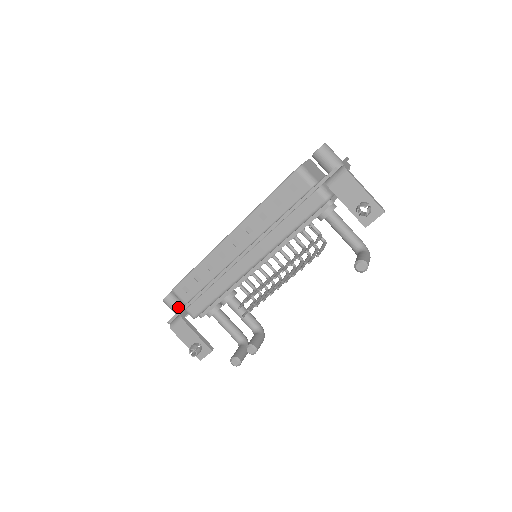
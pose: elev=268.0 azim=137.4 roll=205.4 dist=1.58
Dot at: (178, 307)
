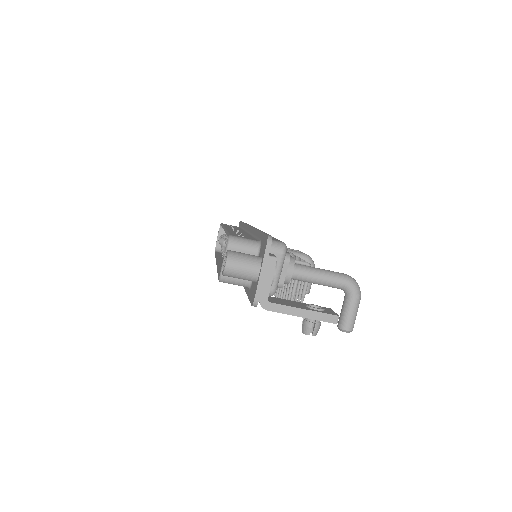
Dot at: occluded
